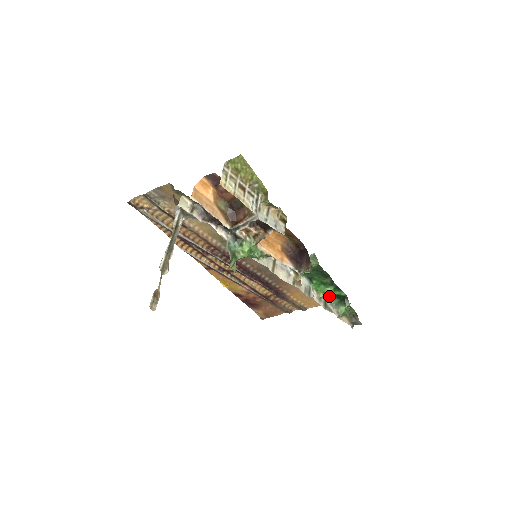
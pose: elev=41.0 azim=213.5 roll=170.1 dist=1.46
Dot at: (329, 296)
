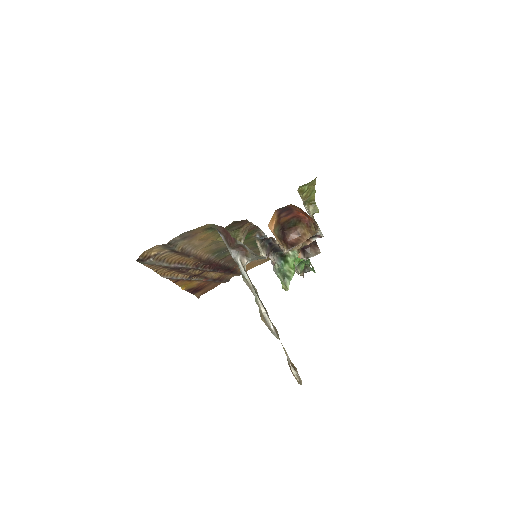
Dot at: occluded
